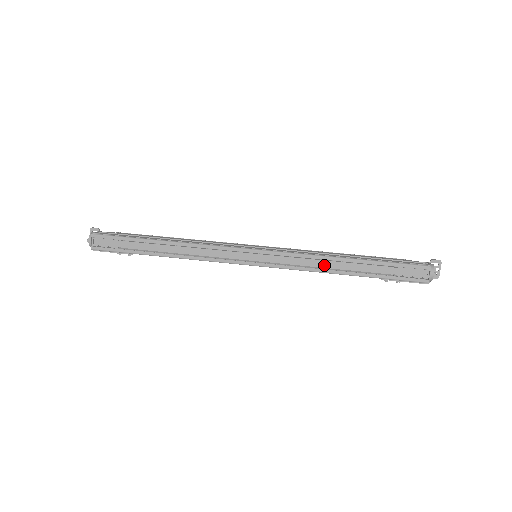
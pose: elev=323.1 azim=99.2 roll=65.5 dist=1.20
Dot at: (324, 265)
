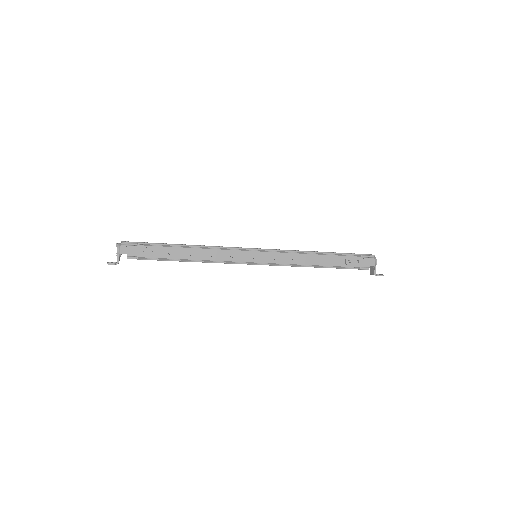
Dot at: (305, 253)
